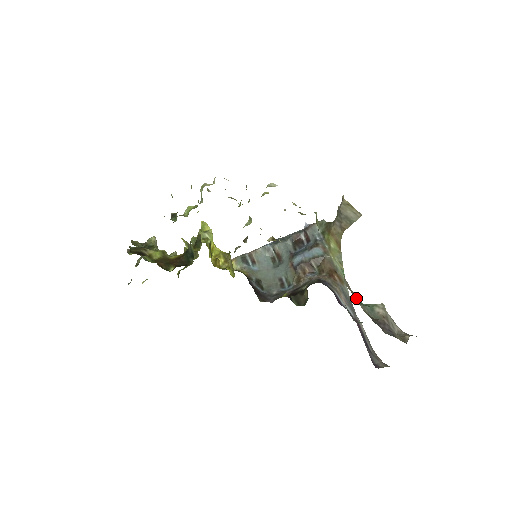
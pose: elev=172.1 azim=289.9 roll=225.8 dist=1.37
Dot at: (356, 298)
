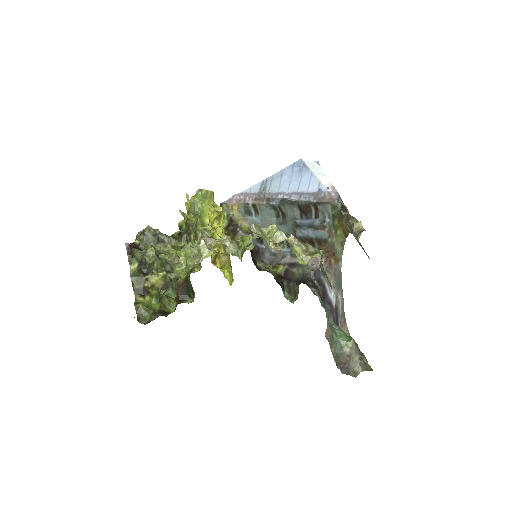
Dot at: (331, 342)
